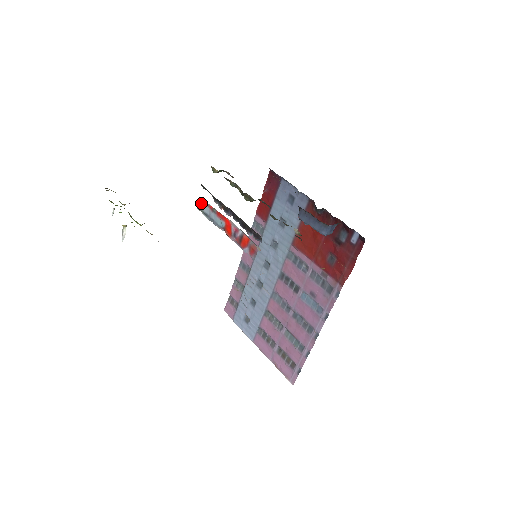
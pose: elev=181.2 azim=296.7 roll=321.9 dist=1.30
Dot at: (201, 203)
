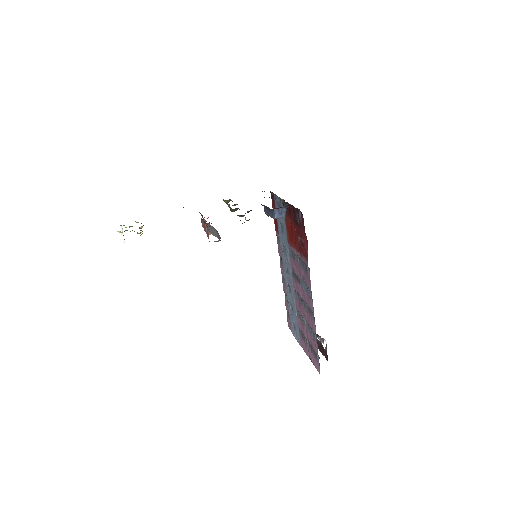
Dot at: (201, 221)
